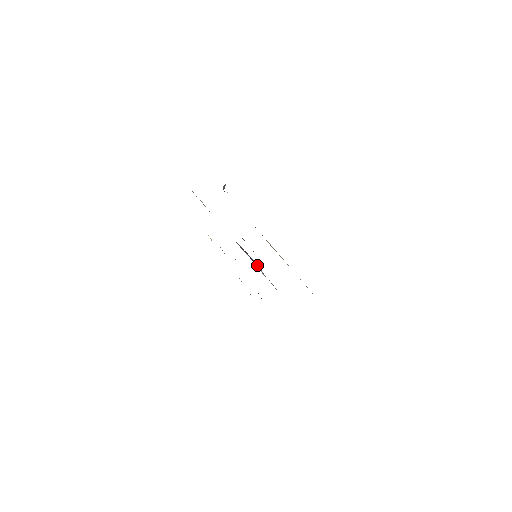
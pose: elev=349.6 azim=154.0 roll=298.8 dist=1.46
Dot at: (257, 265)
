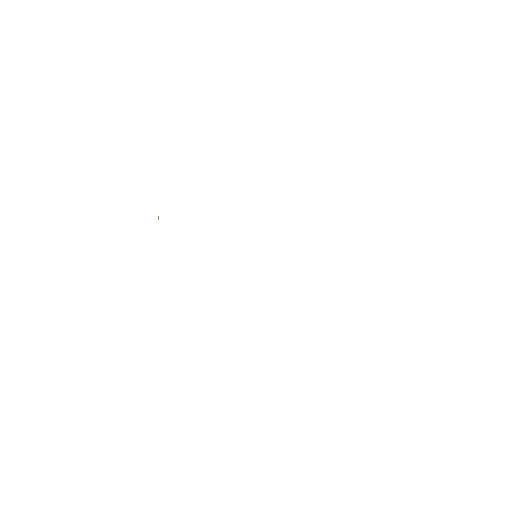
Dot at: occluded
